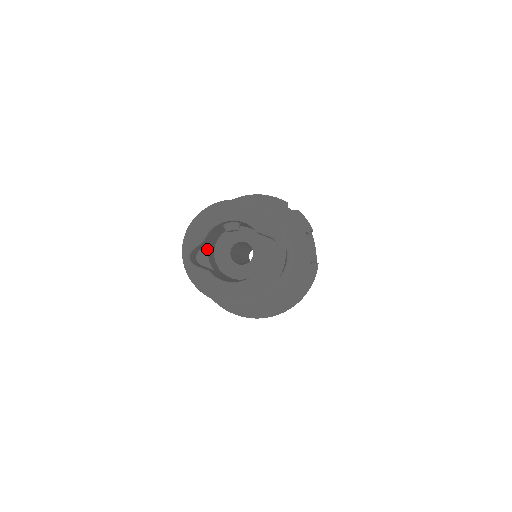
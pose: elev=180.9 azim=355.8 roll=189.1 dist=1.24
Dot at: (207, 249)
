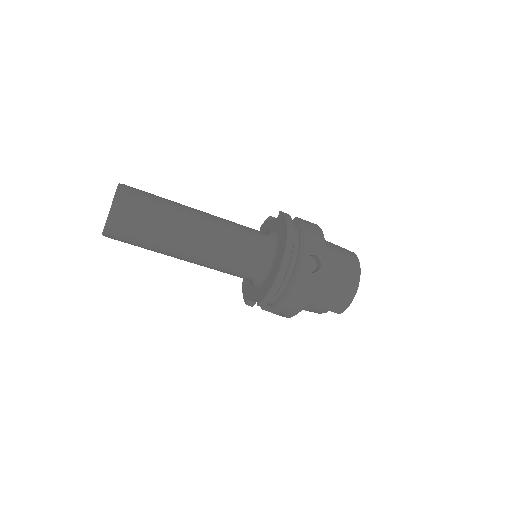
Dot at: occluded
